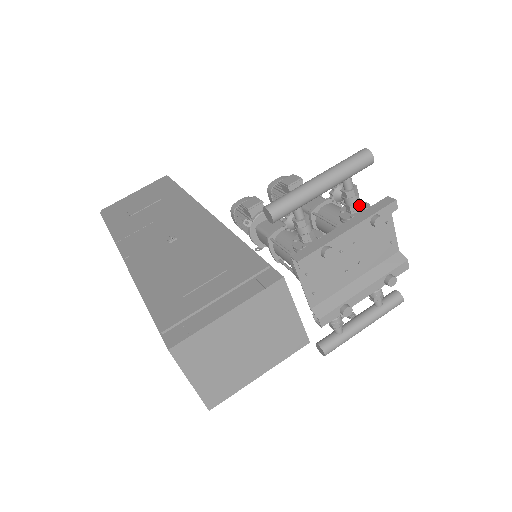
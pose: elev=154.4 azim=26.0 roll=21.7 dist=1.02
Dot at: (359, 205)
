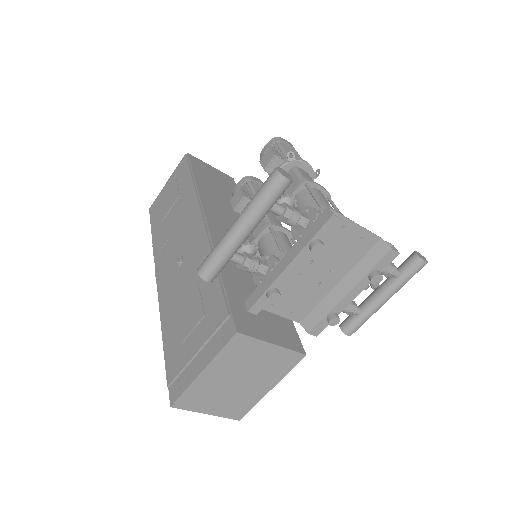
Dot at: (302, 221)
